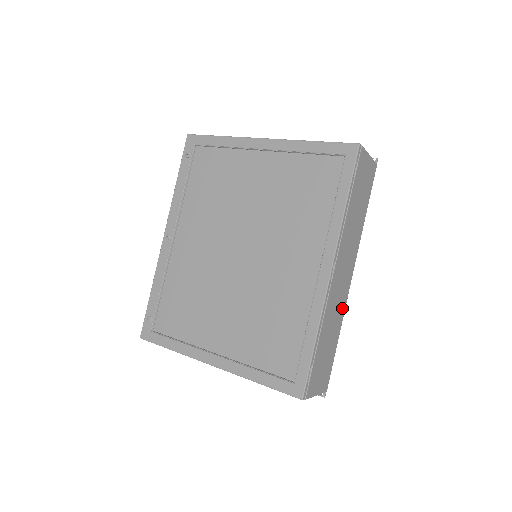
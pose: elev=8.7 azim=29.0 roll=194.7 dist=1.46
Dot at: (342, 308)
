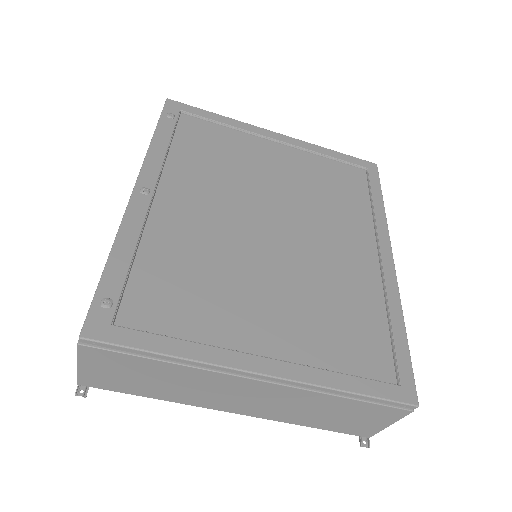
Dot at: occluded
